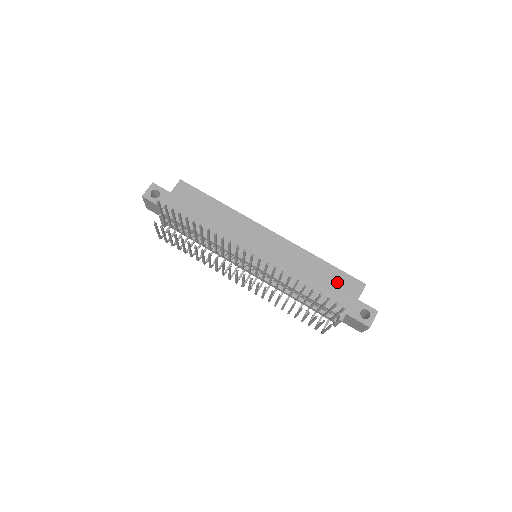
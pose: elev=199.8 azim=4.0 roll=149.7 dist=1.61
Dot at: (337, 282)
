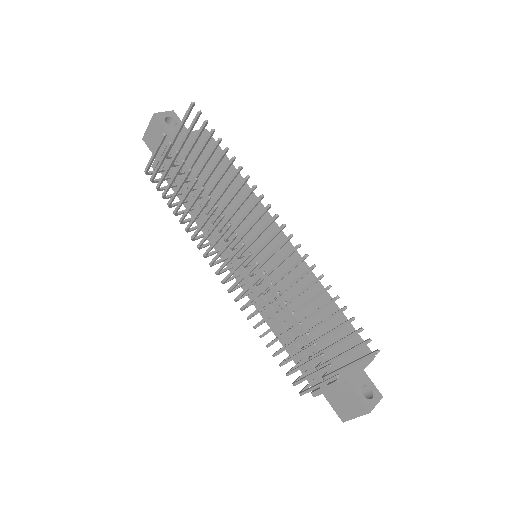
Dot at: (344, 335)
